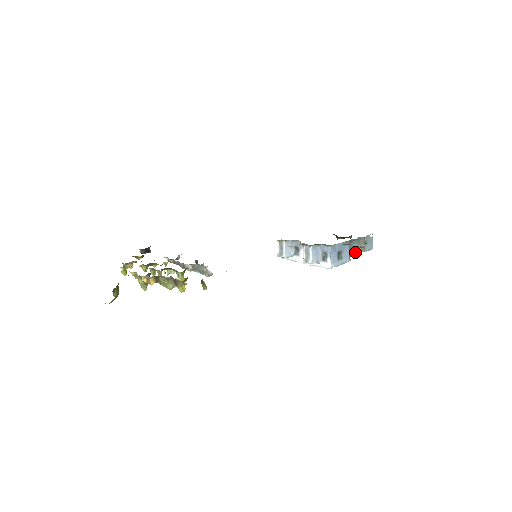
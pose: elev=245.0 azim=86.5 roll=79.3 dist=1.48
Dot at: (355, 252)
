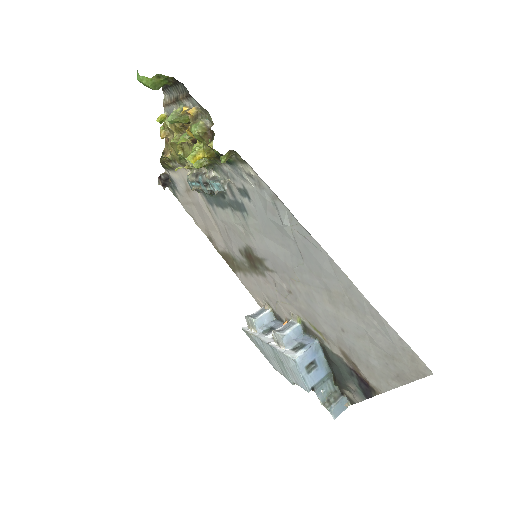
Dot at: (319, 395)
